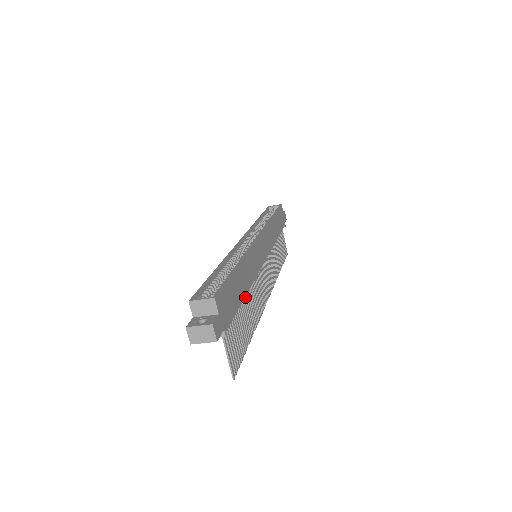
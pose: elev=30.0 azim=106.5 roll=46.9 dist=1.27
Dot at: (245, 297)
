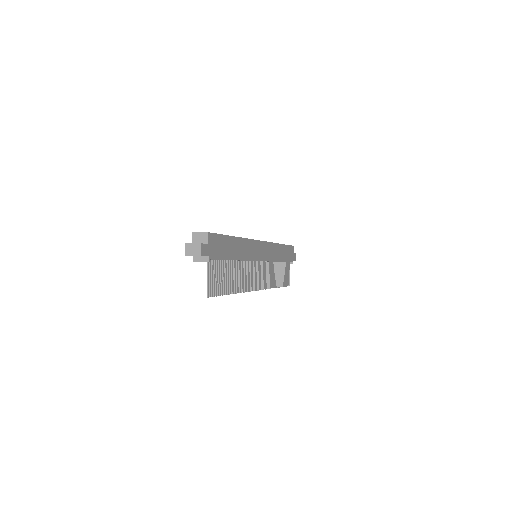
Dot at: (235, 264)
